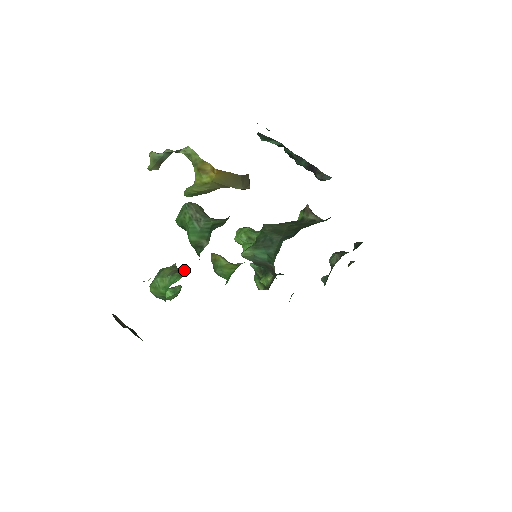
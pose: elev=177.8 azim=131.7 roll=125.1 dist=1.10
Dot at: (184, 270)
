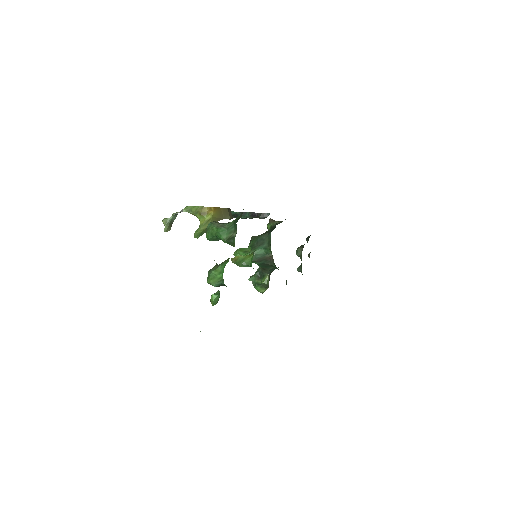
Dot at: occluded
